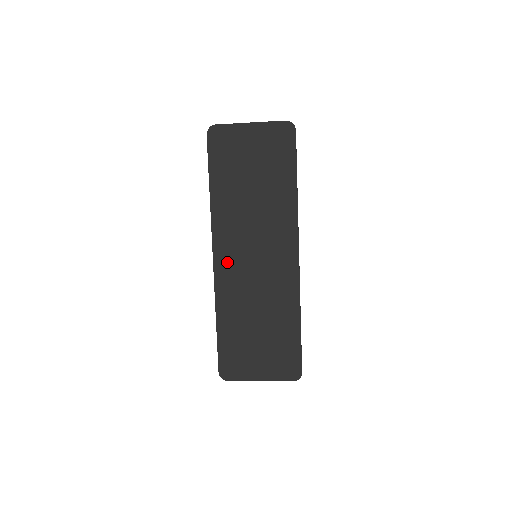
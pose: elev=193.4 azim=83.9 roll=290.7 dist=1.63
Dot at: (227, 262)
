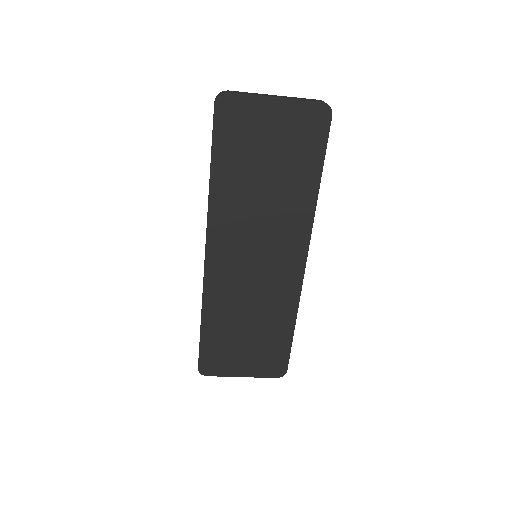
Dot at: (222, 262)
